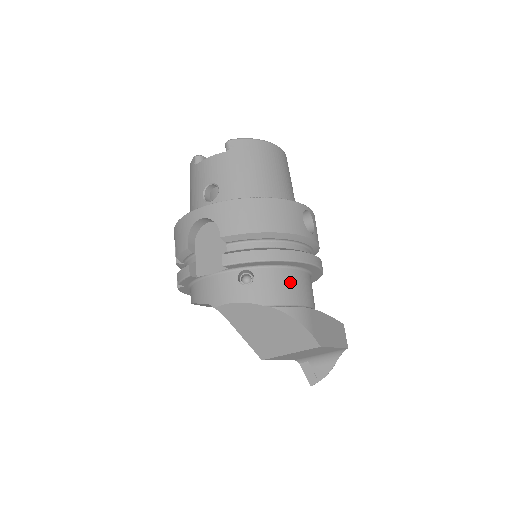
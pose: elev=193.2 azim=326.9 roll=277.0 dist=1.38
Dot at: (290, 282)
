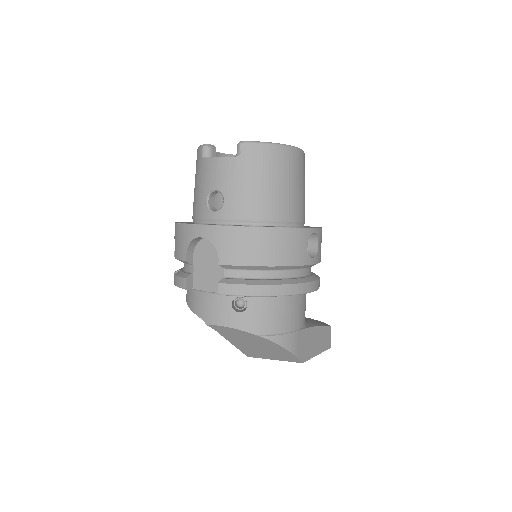
Dot at: (283, 310)
